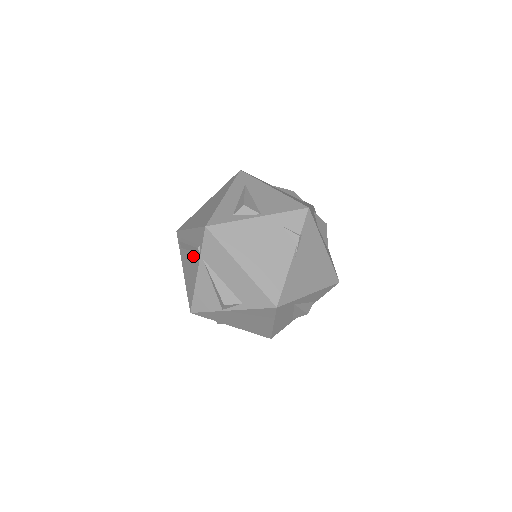
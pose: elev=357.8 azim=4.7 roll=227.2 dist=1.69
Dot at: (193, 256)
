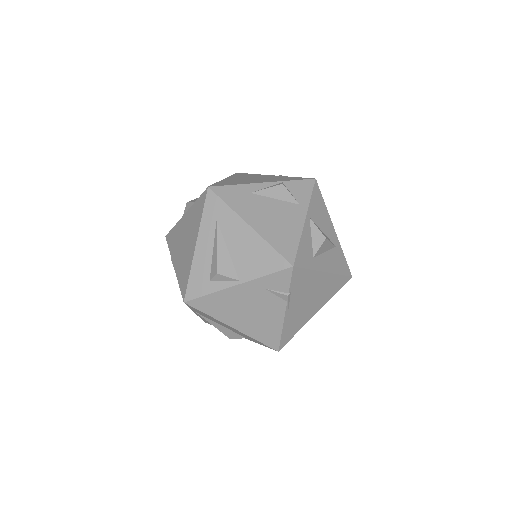
Dot at: occluded
